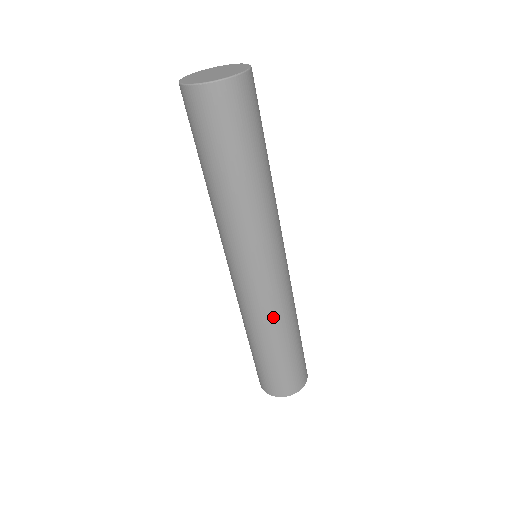
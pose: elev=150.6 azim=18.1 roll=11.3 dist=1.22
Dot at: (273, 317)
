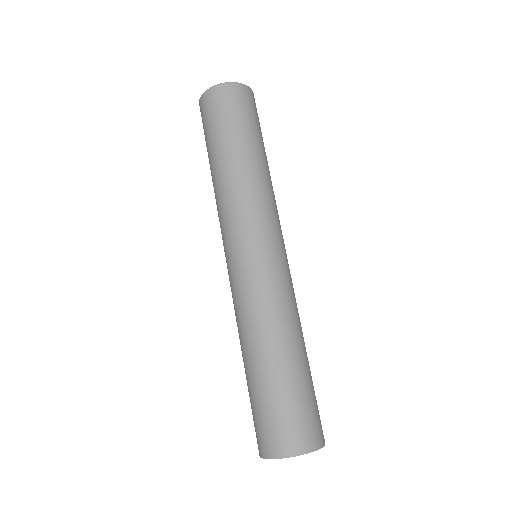
Dot at: (284, 308)
